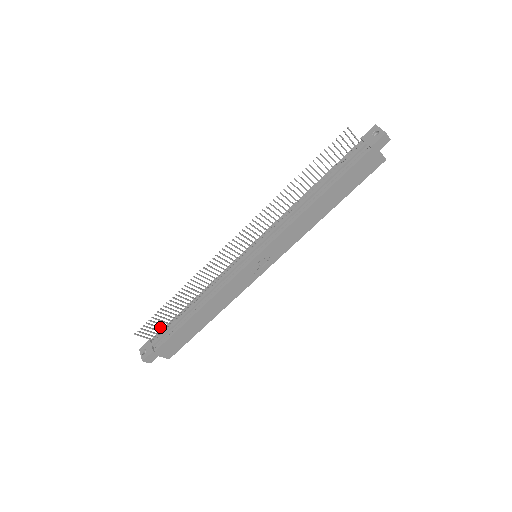
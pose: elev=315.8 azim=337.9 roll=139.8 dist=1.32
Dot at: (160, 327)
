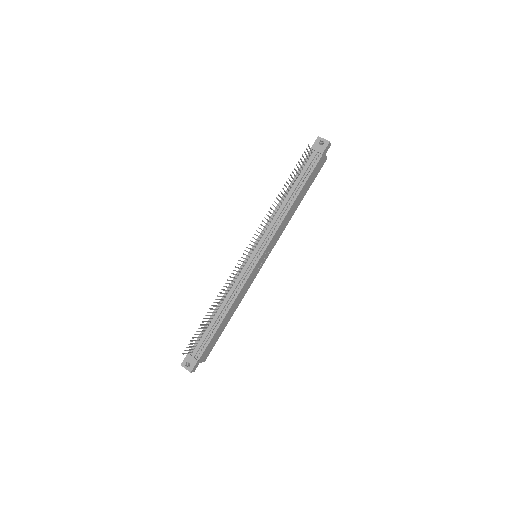
Dot at: (197, 340)
